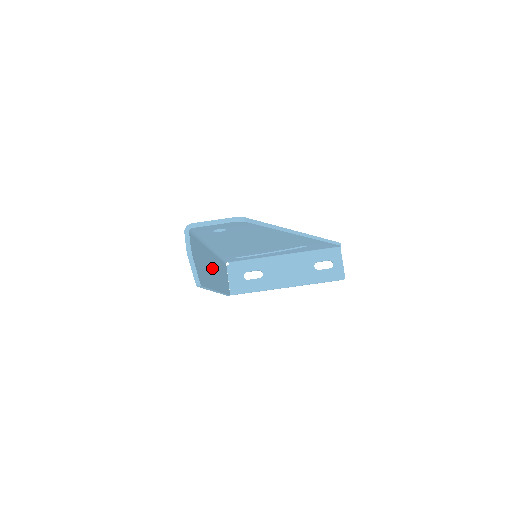
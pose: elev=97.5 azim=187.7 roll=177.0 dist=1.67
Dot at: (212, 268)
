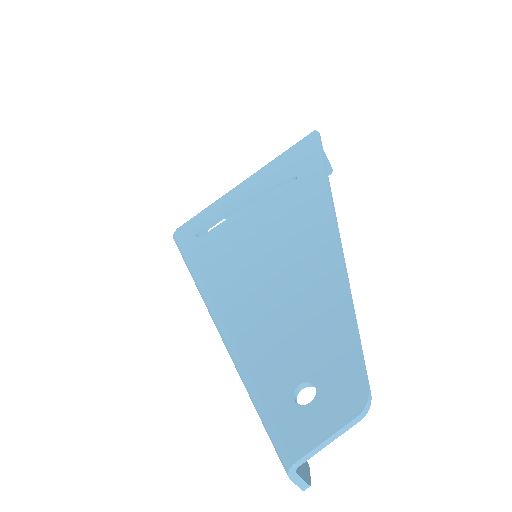
Dot at: occluded
